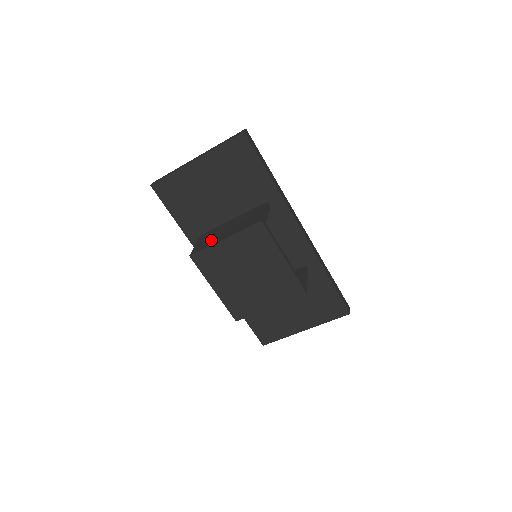
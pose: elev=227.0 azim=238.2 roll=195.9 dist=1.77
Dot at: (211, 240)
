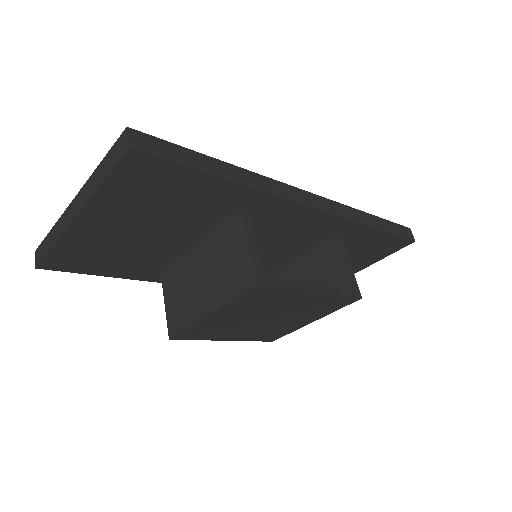
Dot at: (186, 305)
